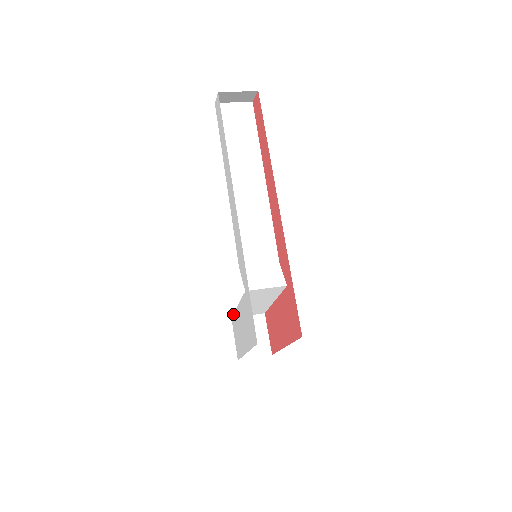
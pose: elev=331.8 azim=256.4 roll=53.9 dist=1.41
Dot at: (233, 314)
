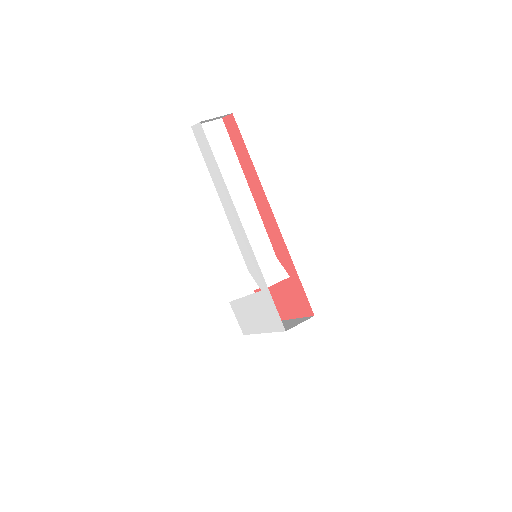
Dot at: (234, 300)
